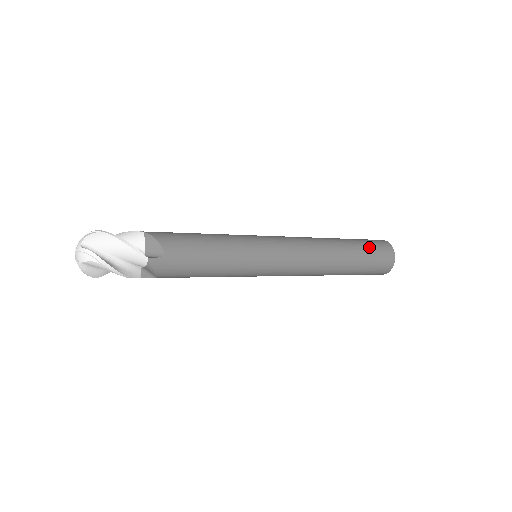
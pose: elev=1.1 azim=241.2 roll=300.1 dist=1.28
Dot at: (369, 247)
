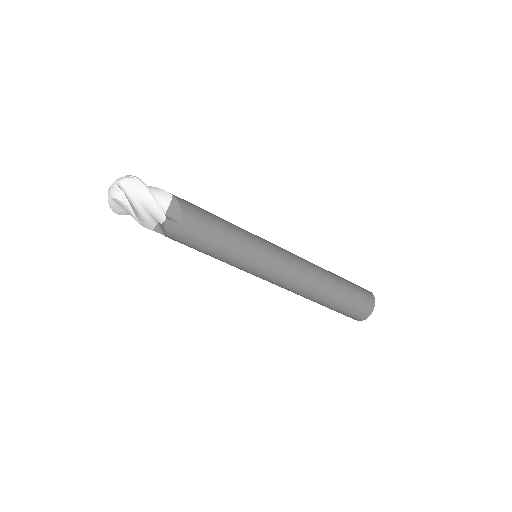
Dot at: occluded
